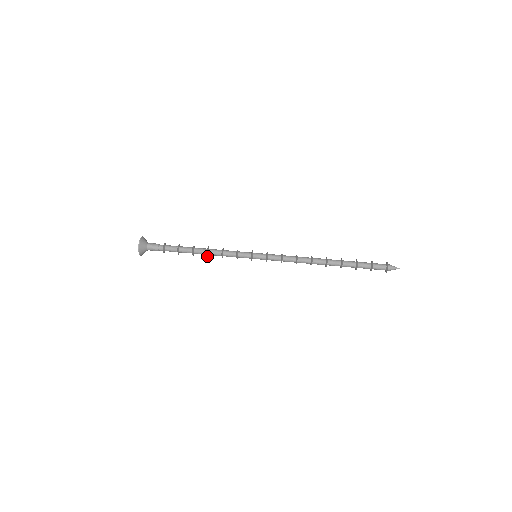
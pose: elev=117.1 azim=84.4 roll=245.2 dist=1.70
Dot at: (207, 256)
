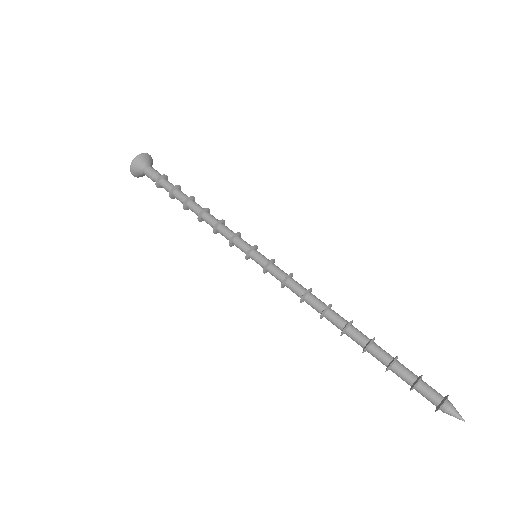
Dot at: (199, 220)
